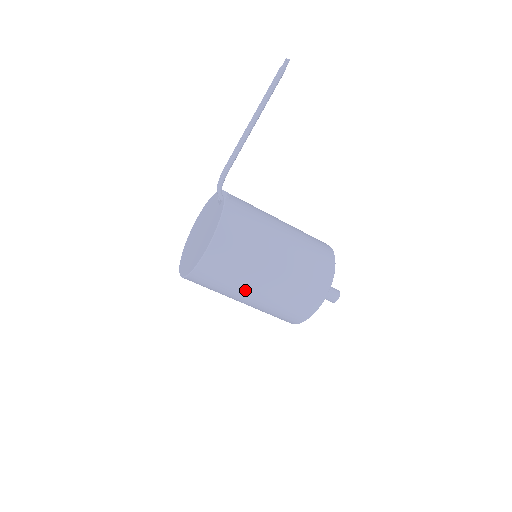
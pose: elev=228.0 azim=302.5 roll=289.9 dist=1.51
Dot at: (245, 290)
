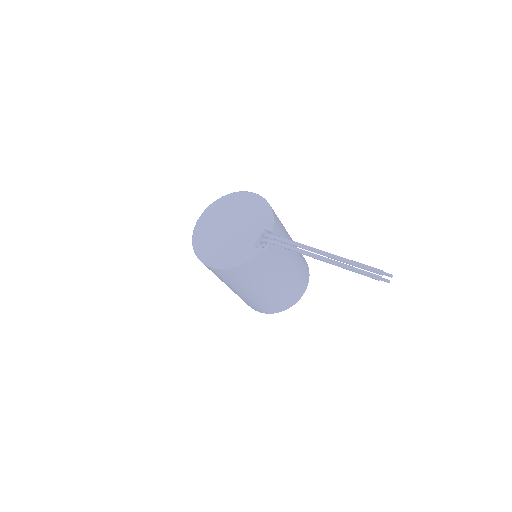
Dot at: occluded
